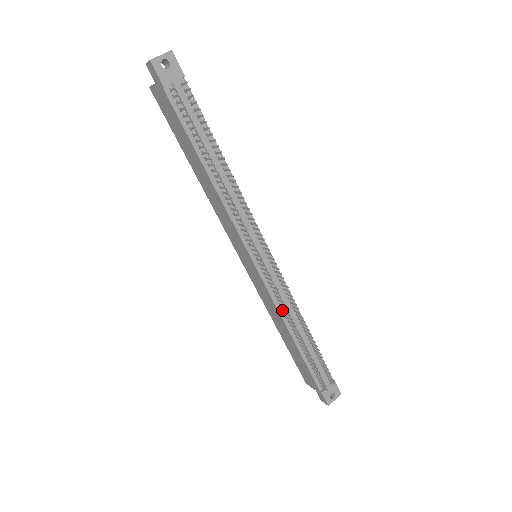
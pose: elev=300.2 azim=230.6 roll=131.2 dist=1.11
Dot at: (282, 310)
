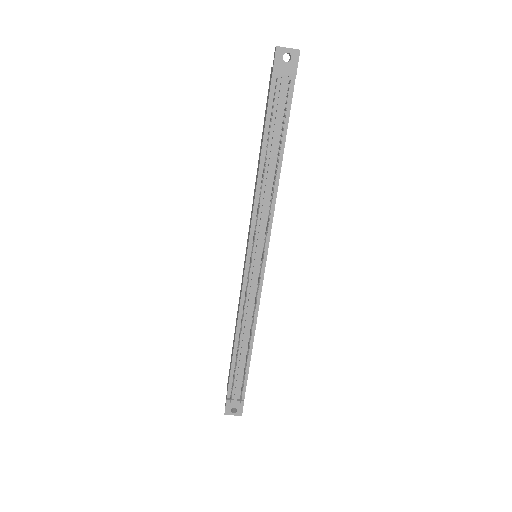
Dot at: occluded
